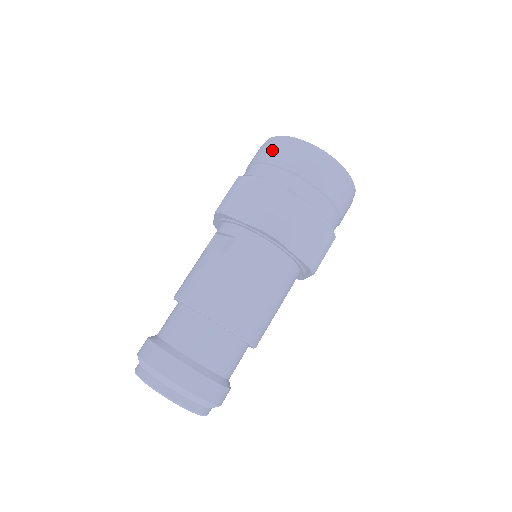
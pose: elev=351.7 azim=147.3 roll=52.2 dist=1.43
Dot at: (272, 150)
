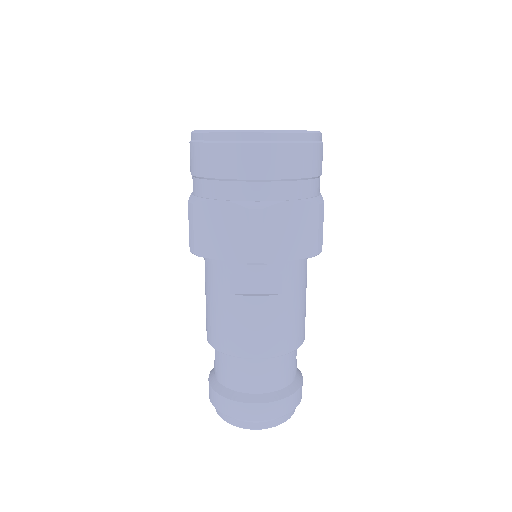
Dot at: (273, 160)
